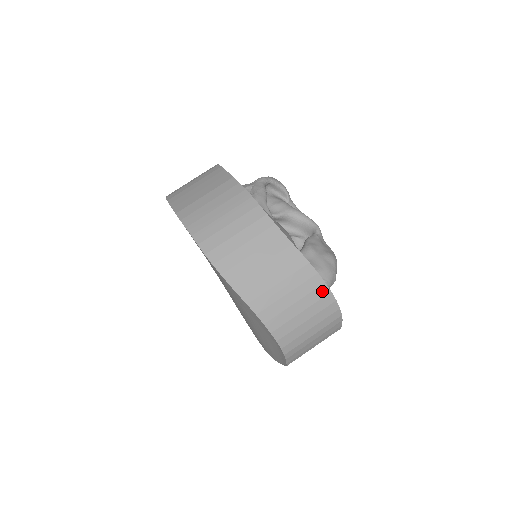
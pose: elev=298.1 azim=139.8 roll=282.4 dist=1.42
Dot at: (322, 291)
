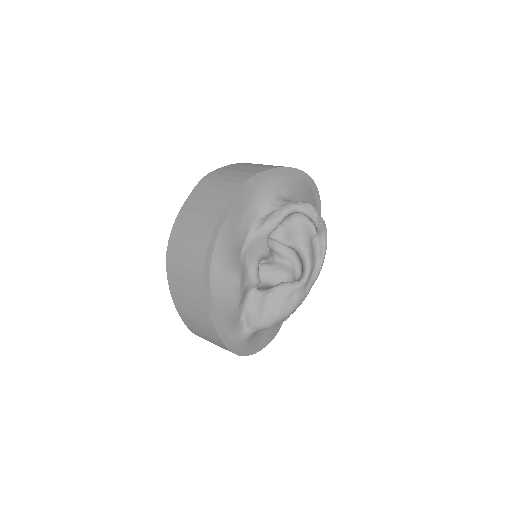
Dot at: (219, 340)
